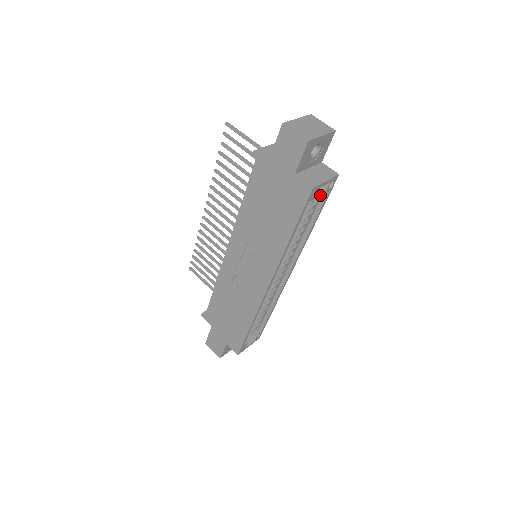
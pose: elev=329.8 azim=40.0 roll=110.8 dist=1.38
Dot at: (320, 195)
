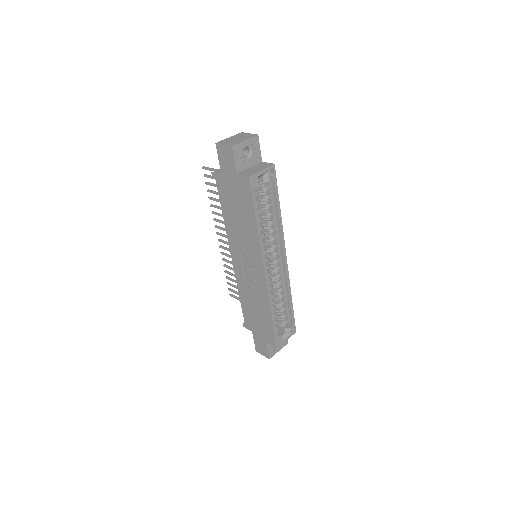
Dot at: (269, 185)
